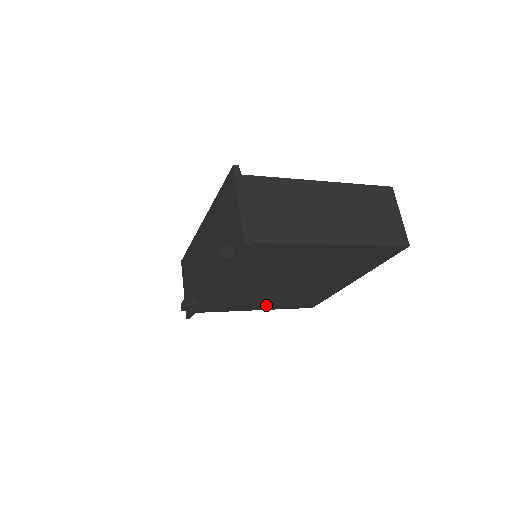
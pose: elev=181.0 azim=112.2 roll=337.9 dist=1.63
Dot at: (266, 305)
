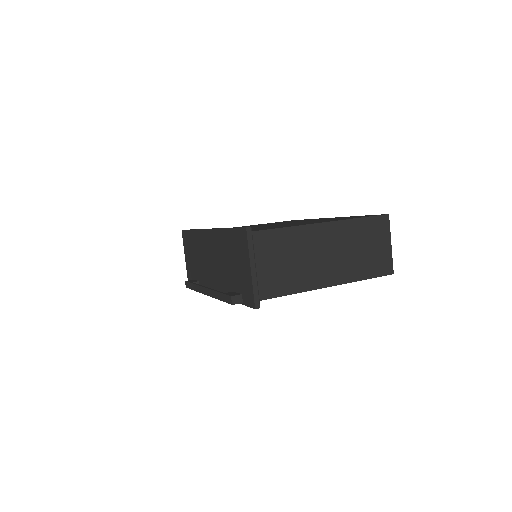
Dot at: occluded
